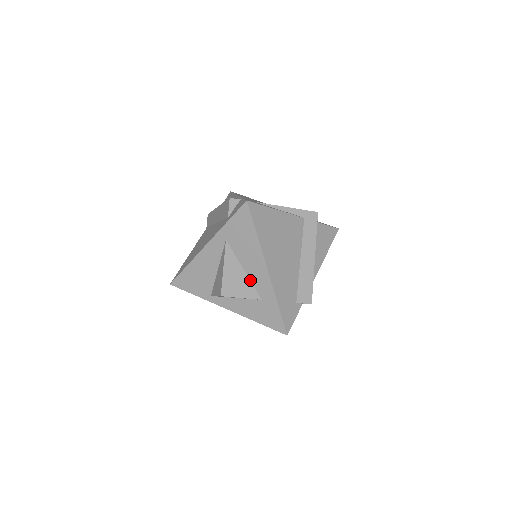
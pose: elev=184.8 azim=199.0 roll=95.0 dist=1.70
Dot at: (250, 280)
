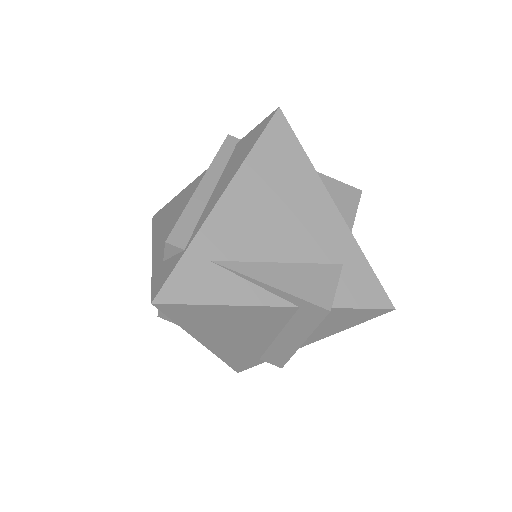
Dot at: occluded
